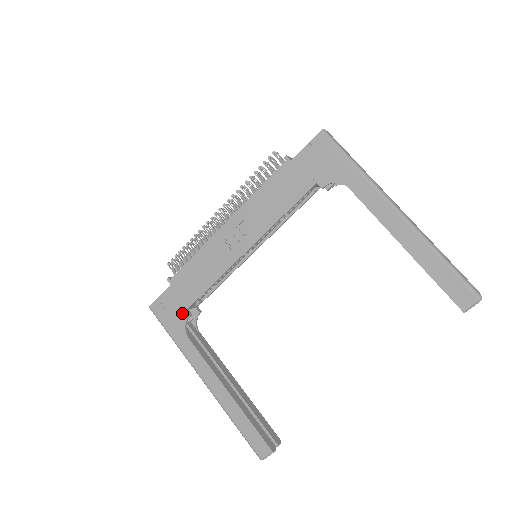
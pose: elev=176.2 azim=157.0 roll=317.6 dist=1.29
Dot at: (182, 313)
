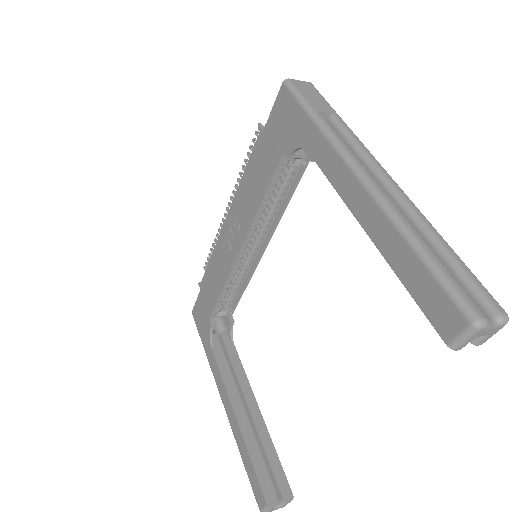
Dot at: (207, 321)
